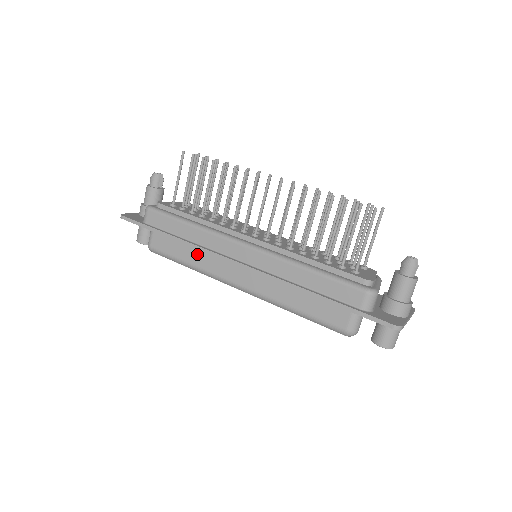
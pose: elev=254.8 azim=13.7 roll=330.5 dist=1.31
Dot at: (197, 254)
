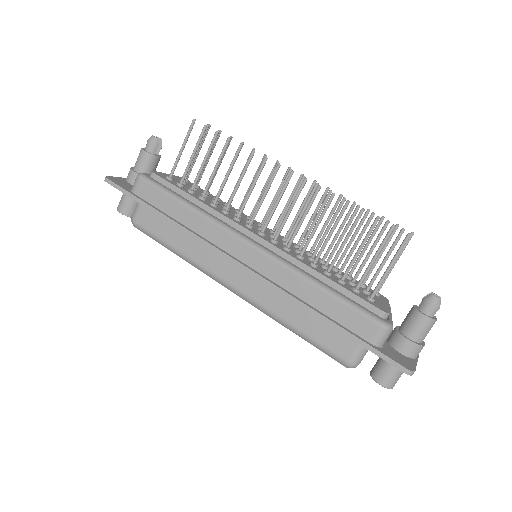
Dot at: (189, 241)
